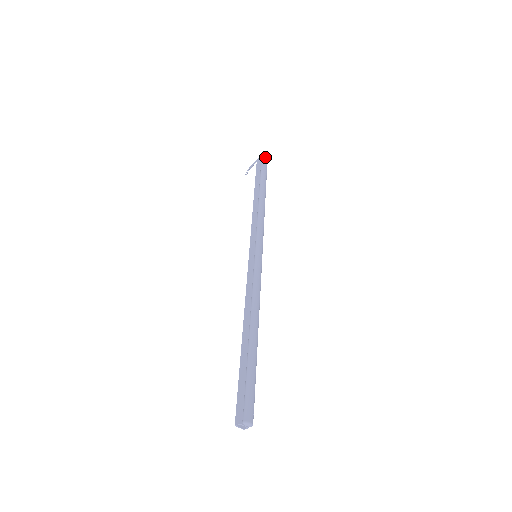
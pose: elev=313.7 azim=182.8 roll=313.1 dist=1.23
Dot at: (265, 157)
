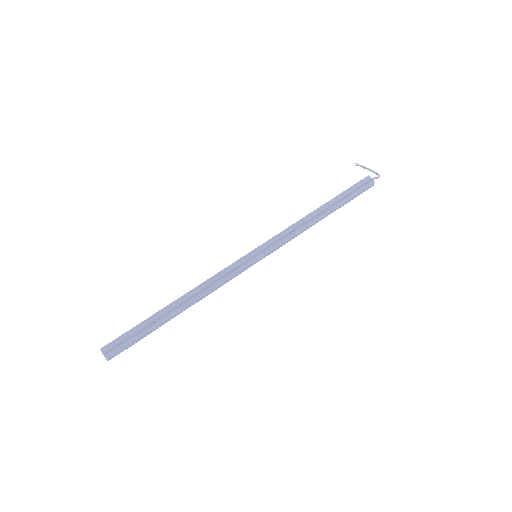
Dot at: (373, 184)
